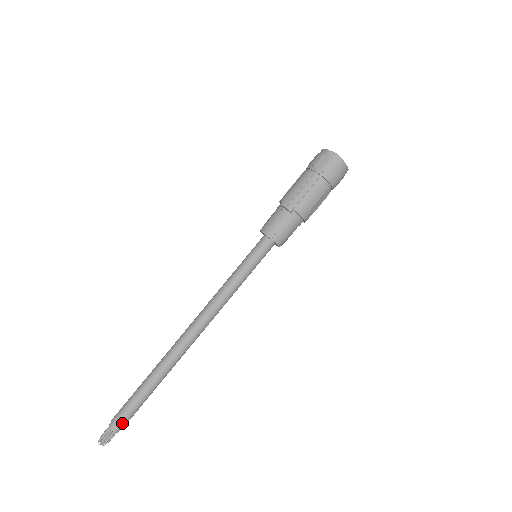
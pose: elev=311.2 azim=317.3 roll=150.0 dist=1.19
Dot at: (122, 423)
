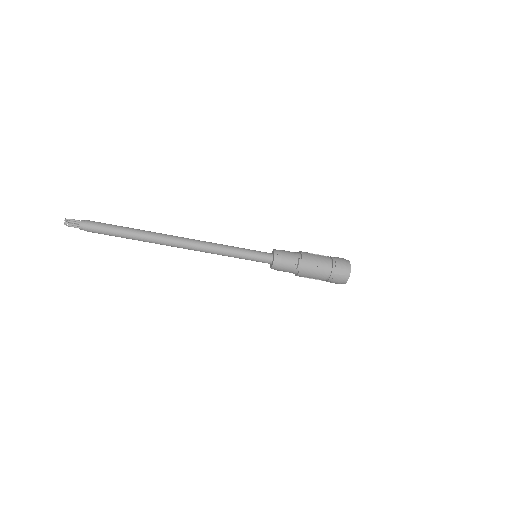
Dot at: (90, 231)
